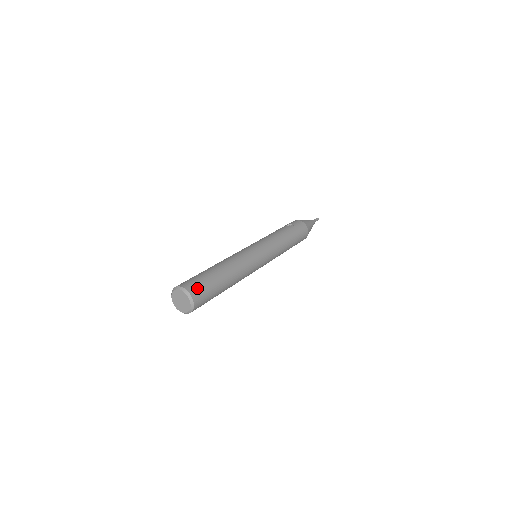
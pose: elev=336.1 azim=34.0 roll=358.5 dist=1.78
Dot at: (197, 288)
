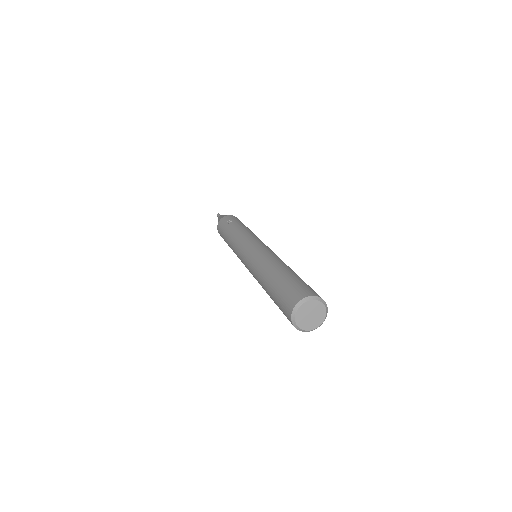
Dot at: (311, 290)
